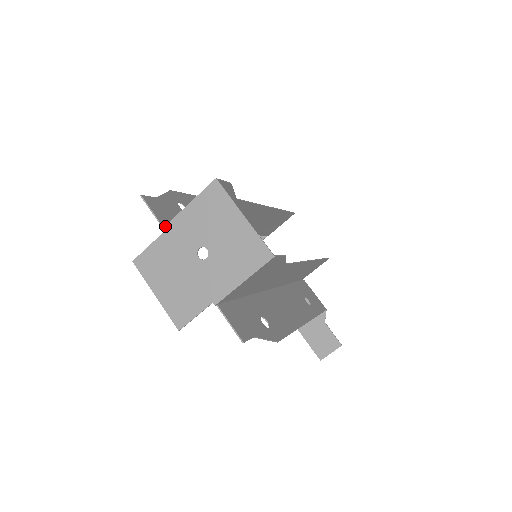
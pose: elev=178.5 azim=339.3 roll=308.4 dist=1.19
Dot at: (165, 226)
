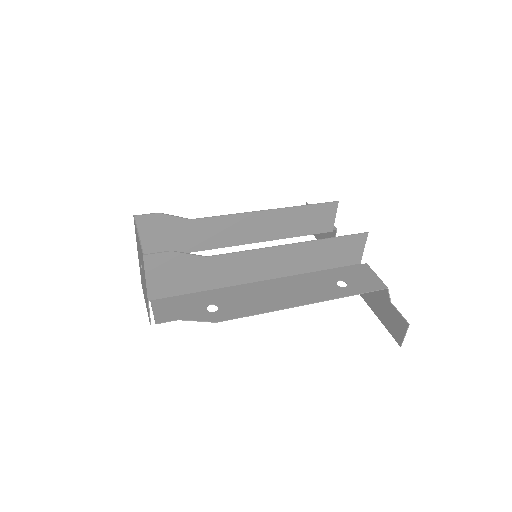
Dot at: (138, 257)
